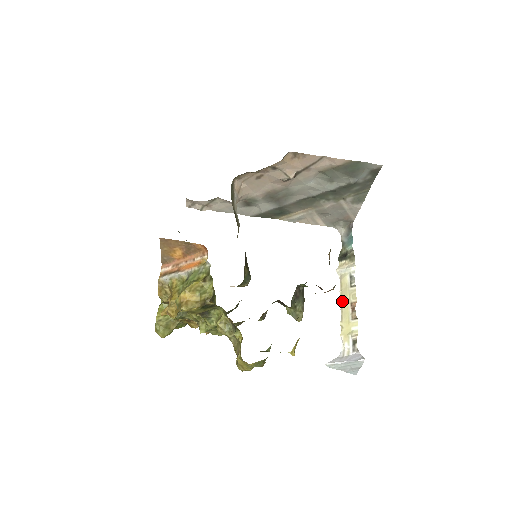
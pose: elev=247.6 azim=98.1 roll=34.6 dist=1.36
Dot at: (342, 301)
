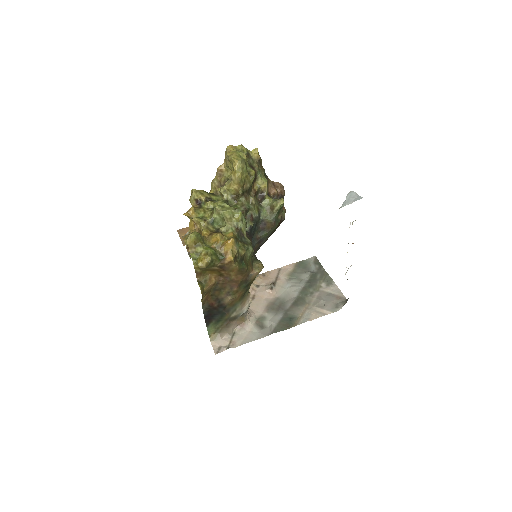
Dot at: occluded
